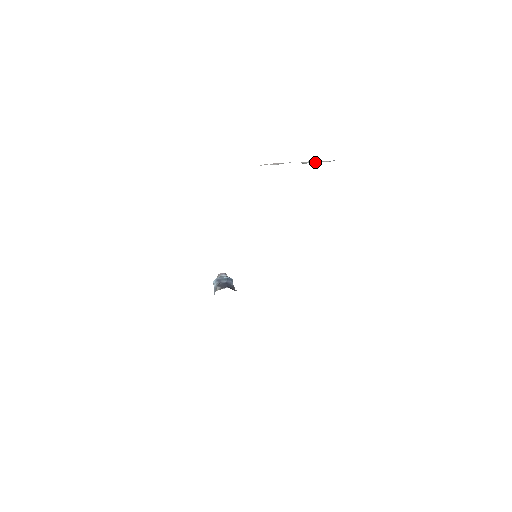
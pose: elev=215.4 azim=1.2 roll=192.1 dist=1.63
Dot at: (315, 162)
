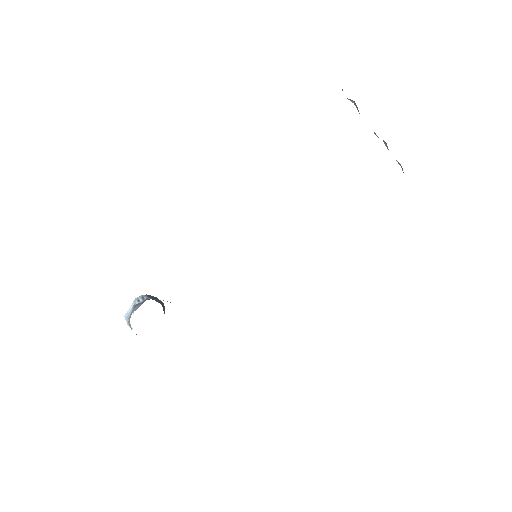
Dot at: occluded
